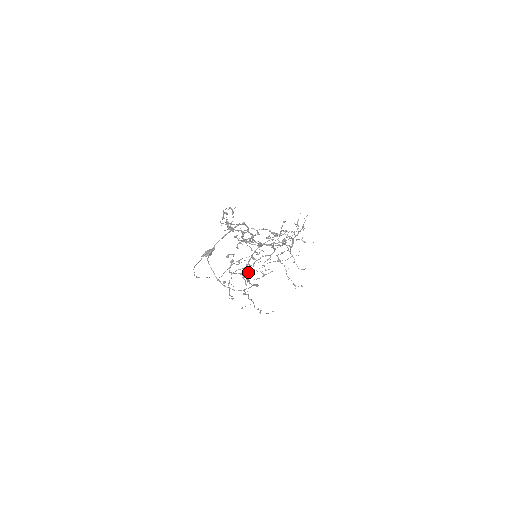
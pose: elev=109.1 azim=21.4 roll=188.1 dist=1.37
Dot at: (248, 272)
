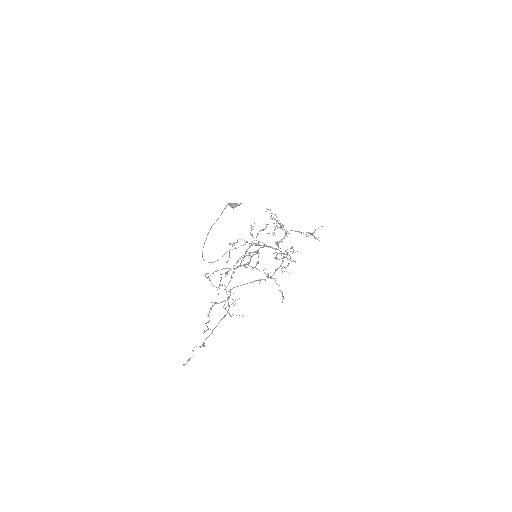
Dot at: (268, 209)
